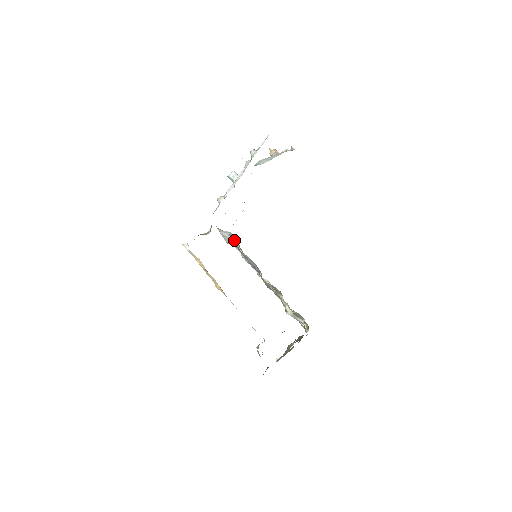
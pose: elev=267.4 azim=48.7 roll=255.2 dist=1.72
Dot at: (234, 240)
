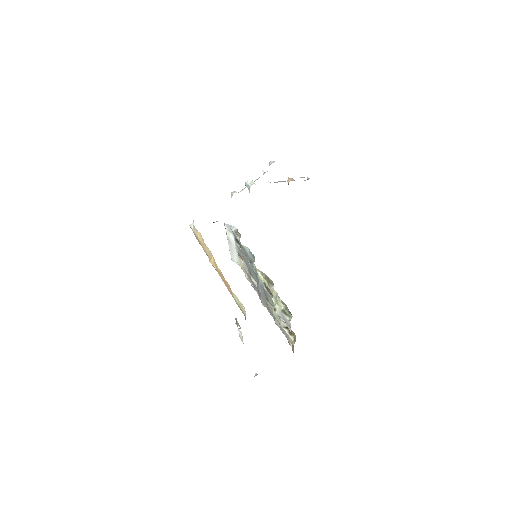
Dot at: (238, 236)
